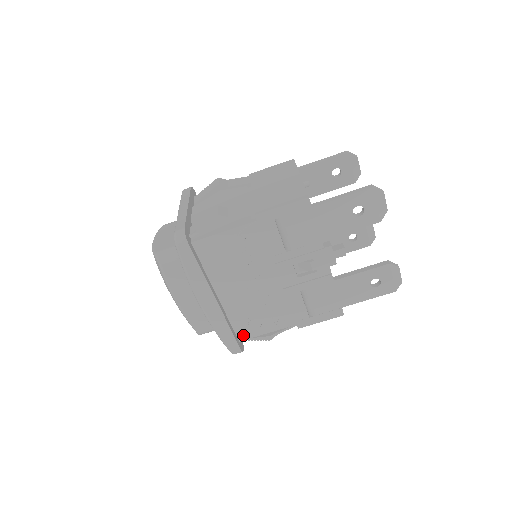
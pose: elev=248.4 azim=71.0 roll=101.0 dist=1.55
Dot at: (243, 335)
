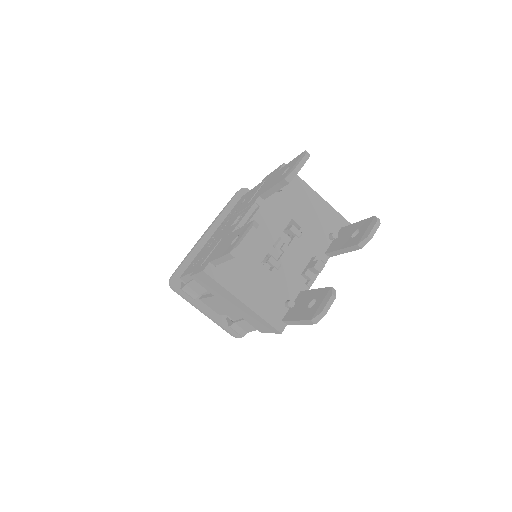
Dot at: occluded
